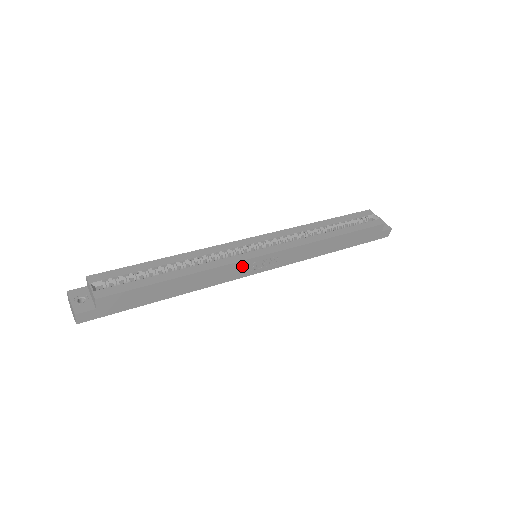
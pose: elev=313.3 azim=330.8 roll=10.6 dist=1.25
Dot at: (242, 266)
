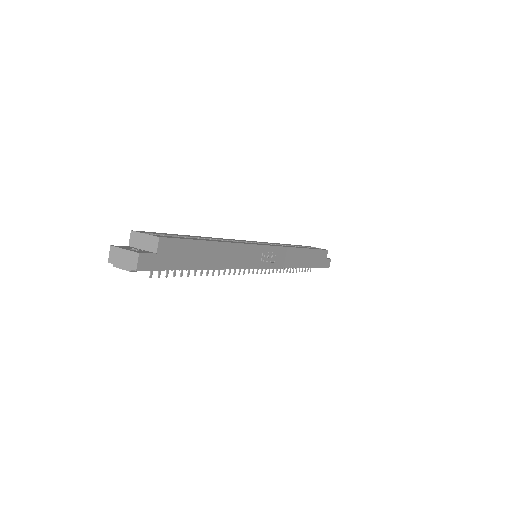
Dot at: (256, 252)
